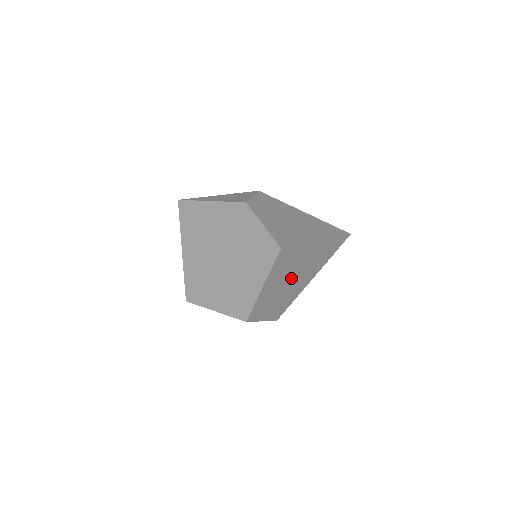
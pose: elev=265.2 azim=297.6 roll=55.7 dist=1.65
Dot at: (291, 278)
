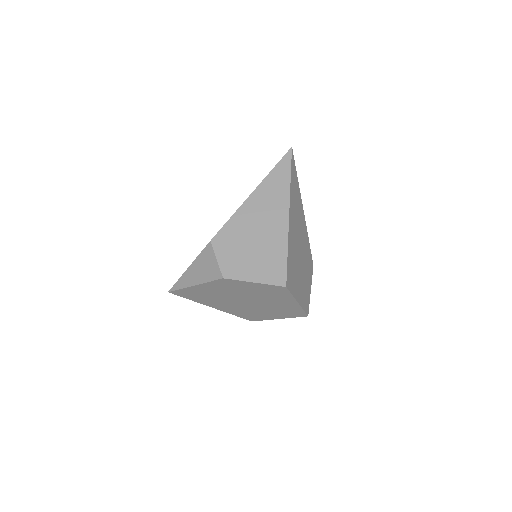
Dot at: (299, 255)
